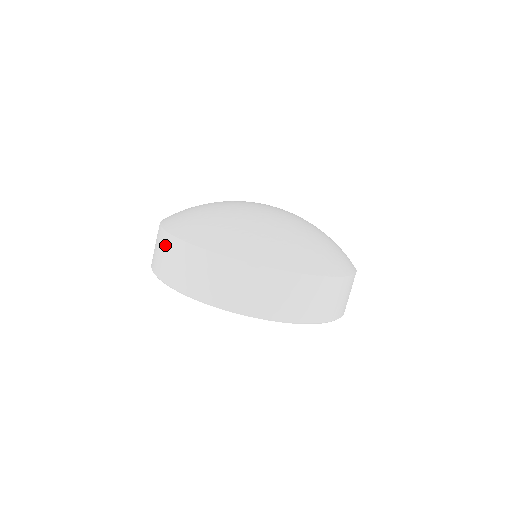
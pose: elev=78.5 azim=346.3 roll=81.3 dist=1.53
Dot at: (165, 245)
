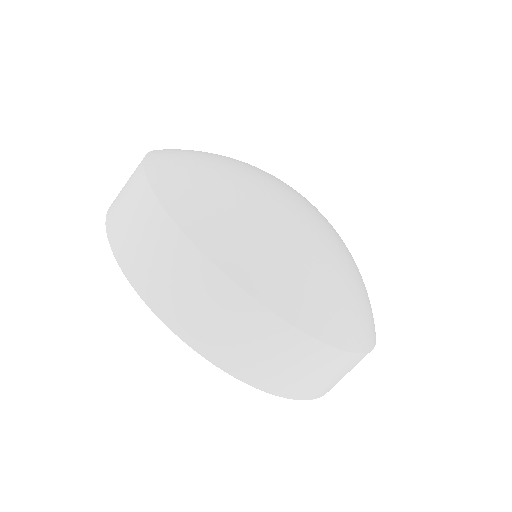
Dot at: (156, 232)
